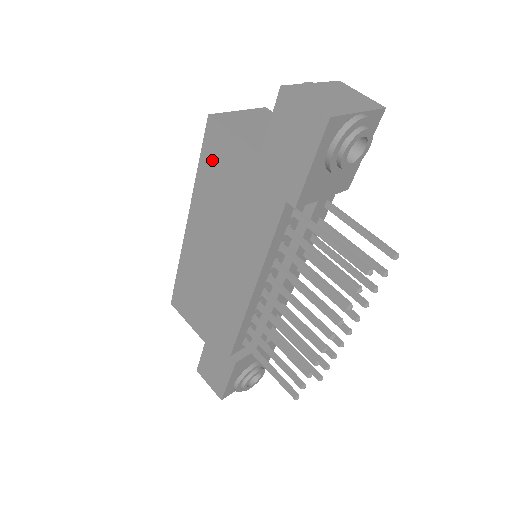
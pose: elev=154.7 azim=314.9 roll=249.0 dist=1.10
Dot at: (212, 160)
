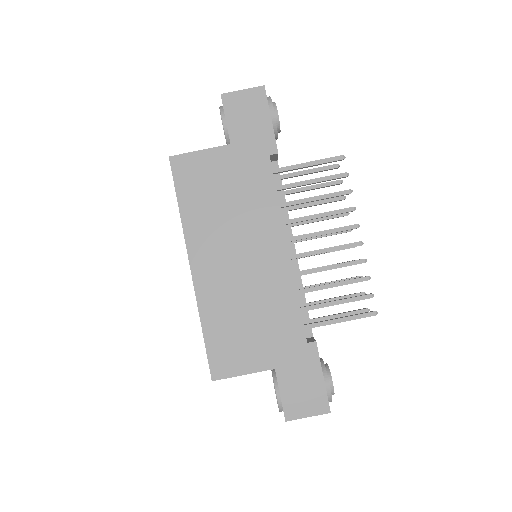
Dot at: (190, 185)
